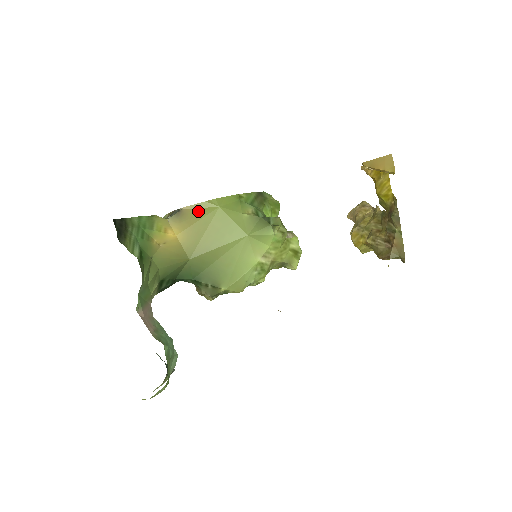
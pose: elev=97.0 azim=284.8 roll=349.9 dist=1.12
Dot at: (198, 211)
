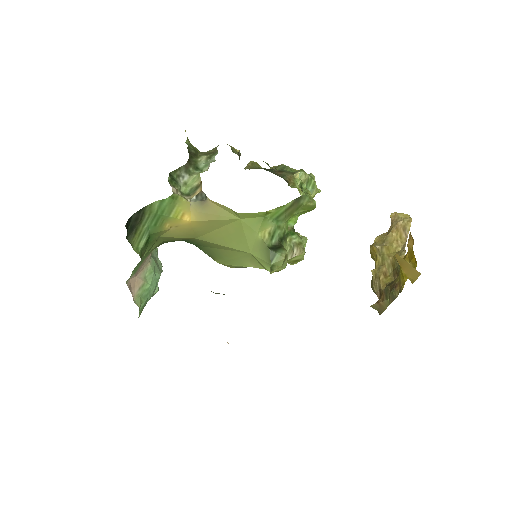
Dot at: (220, 211)
